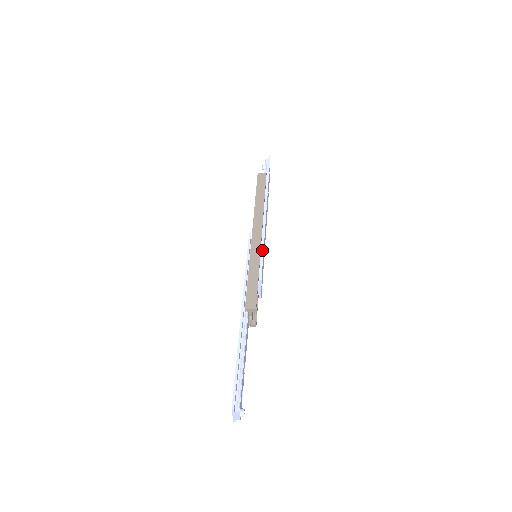
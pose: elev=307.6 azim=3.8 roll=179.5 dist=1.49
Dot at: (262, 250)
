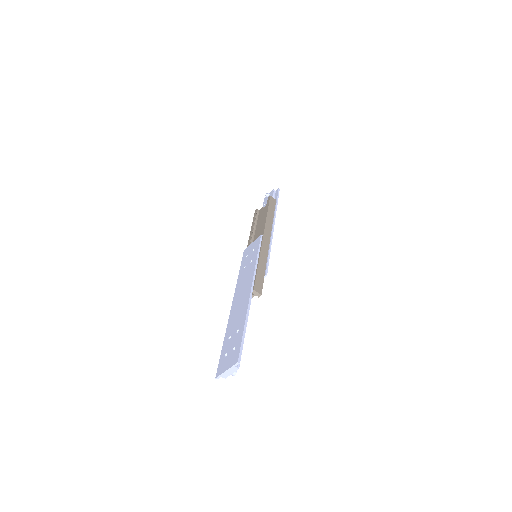
Dot at: (269, 253)
